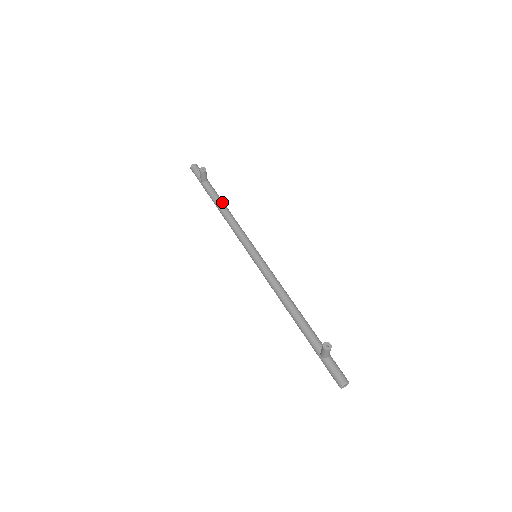
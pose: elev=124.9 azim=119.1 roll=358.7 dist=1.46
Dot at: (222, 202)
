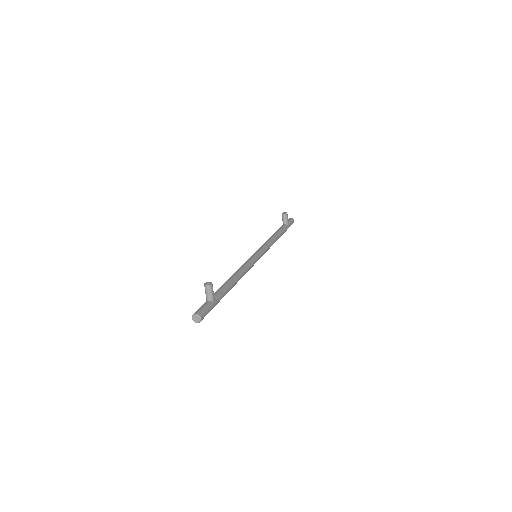
Dot at: (278, 233)
